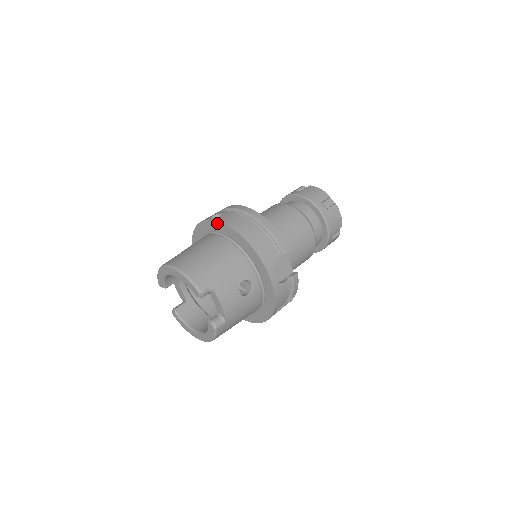
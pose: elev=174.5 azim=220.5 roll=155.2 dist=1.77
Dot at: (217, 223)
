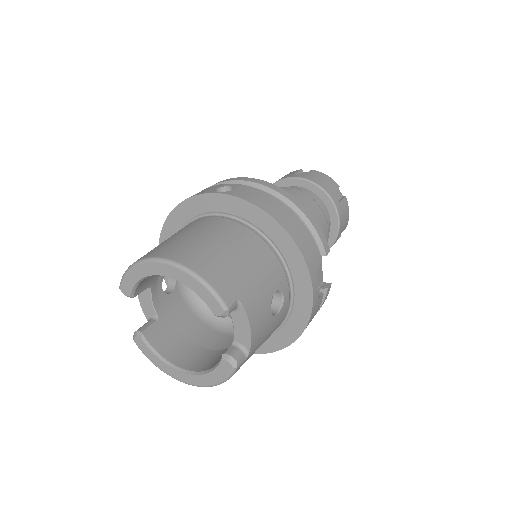
Dot at: (232, 199)
